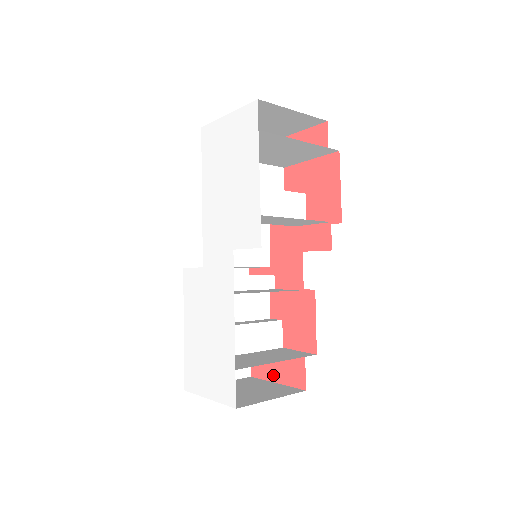
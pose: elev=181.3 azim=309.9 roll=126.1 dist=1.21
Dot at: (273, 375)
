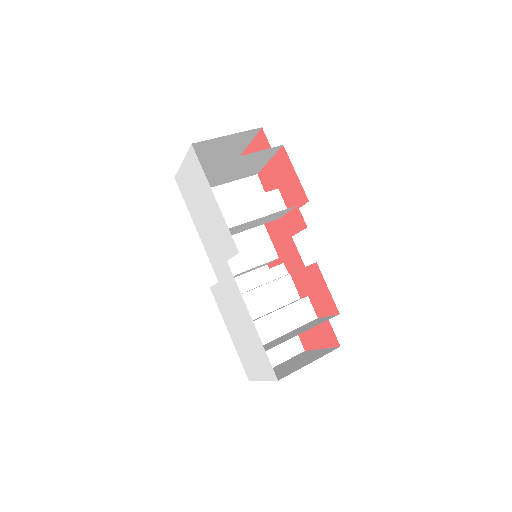
Dot at: (317, 343)
